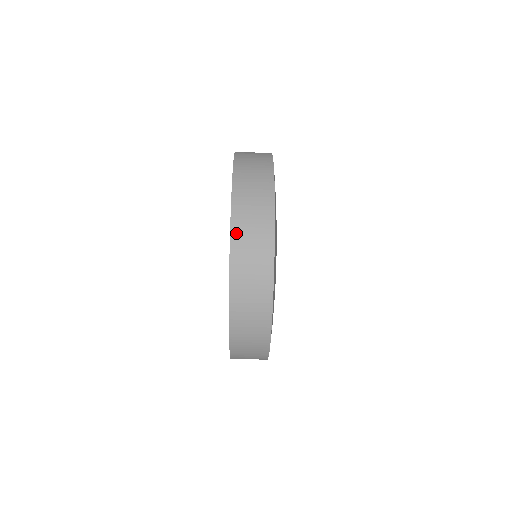
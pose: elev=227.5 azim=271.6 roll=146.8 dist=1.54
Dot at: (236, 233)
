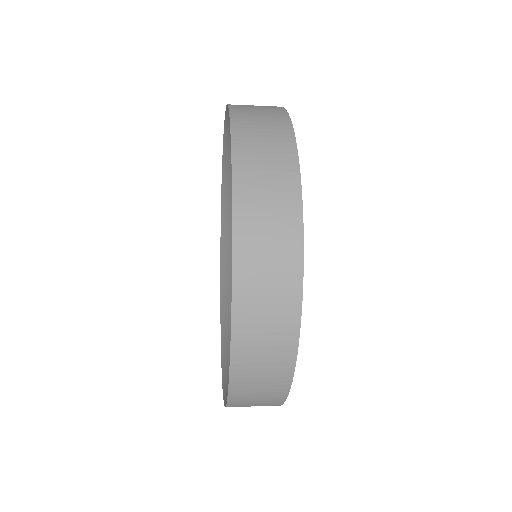
Dot at: (241, 287)
